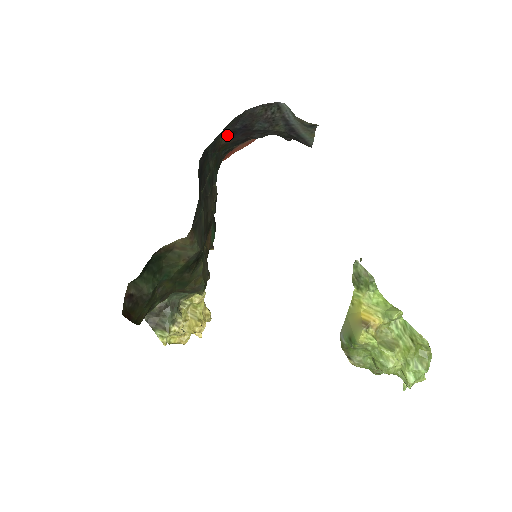
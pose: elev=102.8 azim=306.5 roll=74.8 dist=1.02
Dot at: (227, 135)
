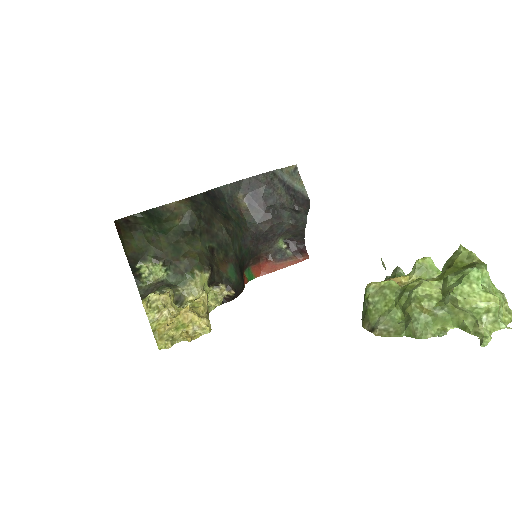
Dot at: (245, 202)
